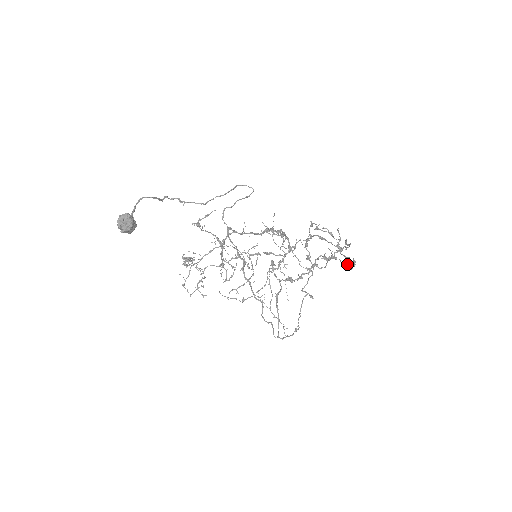
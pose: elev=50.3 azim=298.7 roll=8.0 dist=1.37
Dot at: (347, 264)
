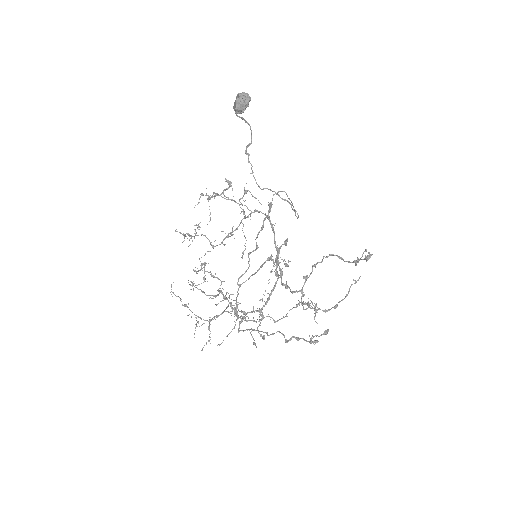
Dot at: occluded
